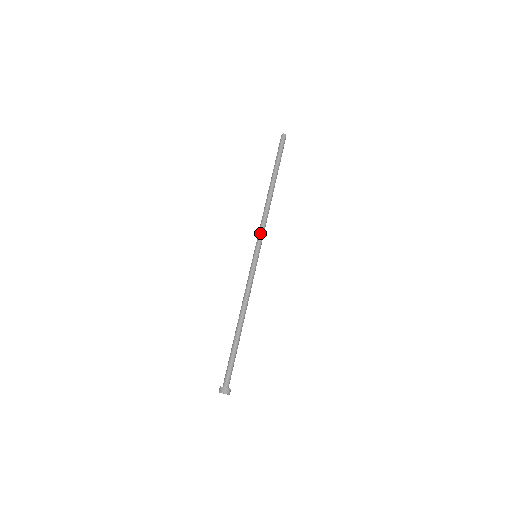
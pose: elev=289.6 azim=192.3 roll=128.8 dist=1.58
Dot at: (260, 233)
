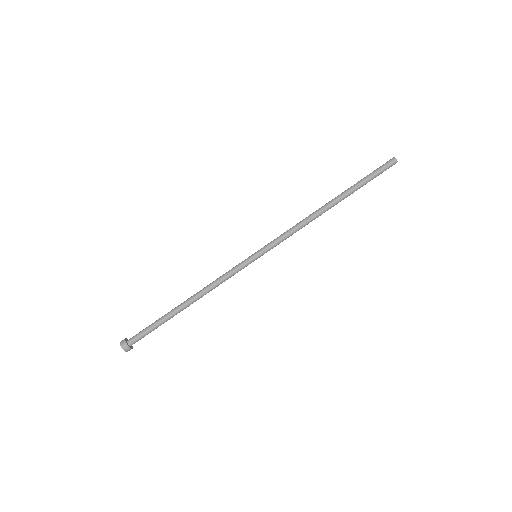
Dot at: (279, 239)
